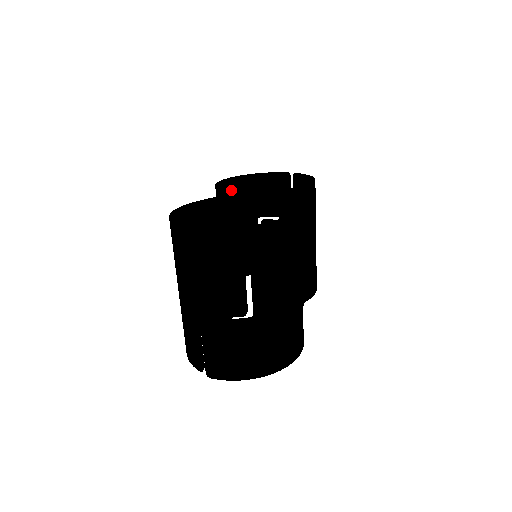
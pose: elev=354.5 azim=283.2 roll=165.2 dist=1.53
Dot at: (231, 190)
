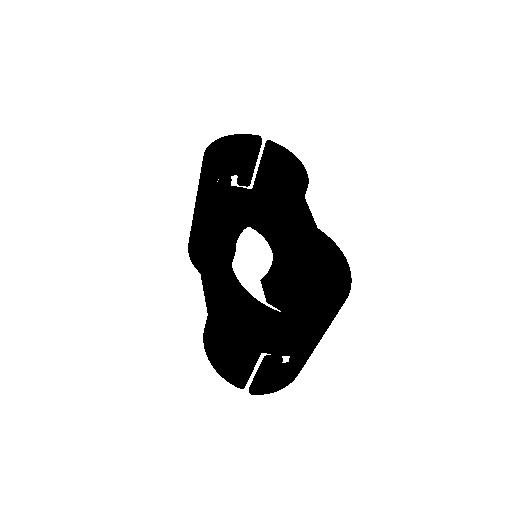
Dot at: occluded
